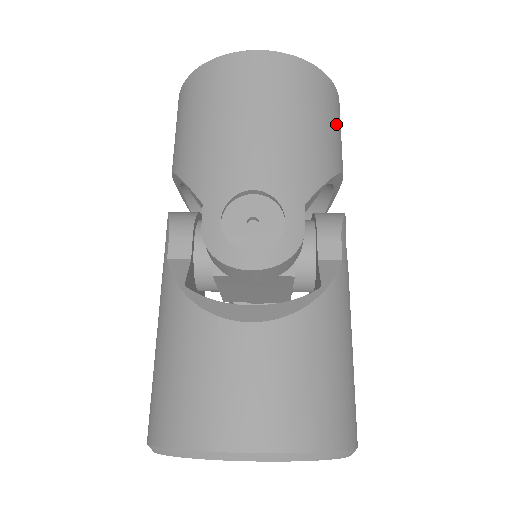
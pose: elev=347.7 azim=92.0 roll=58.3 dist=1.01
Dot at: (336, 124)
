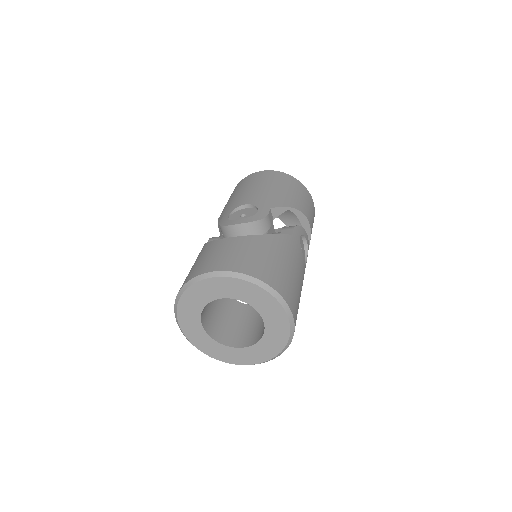
Dot at: (302, 197)
